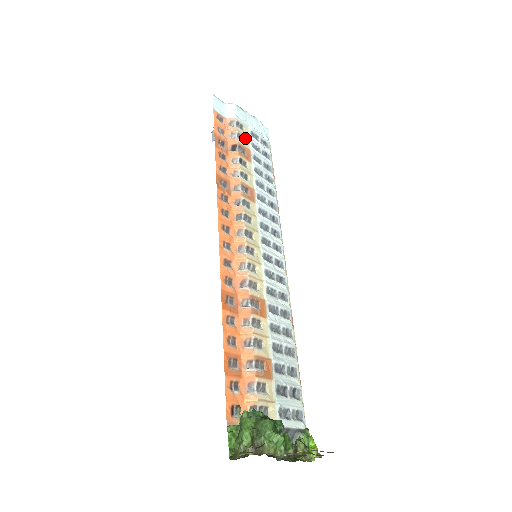
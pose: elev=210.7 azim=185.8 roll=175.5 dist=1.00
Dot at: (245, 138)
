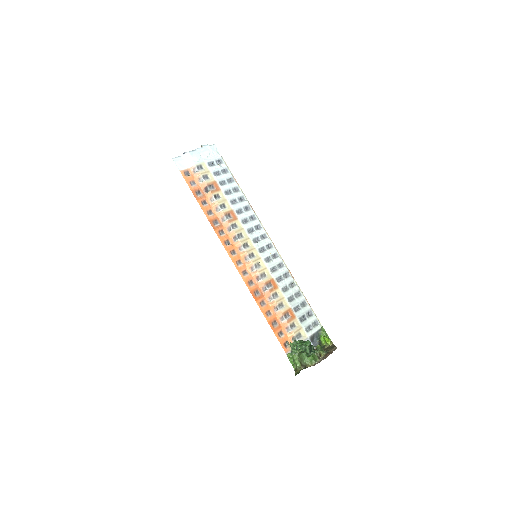
Dot at: (208, 174)
